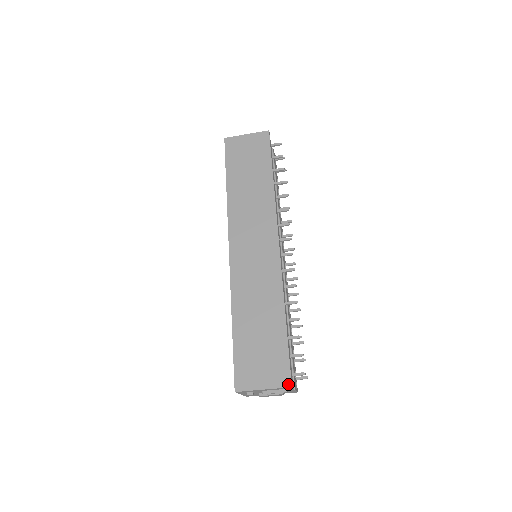
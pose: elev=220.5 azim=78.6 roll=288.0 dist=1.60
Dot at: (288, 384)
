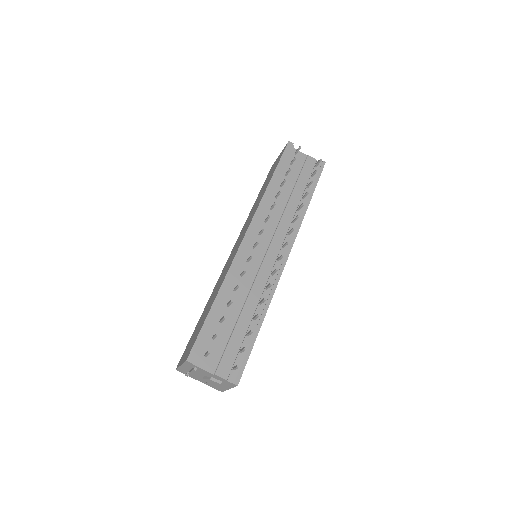
Dot at: (187, 358)
